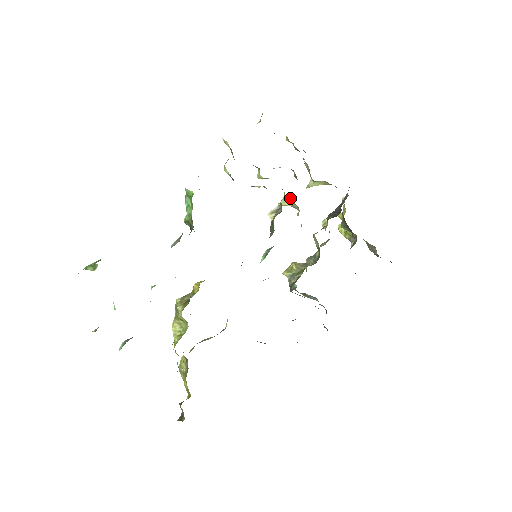
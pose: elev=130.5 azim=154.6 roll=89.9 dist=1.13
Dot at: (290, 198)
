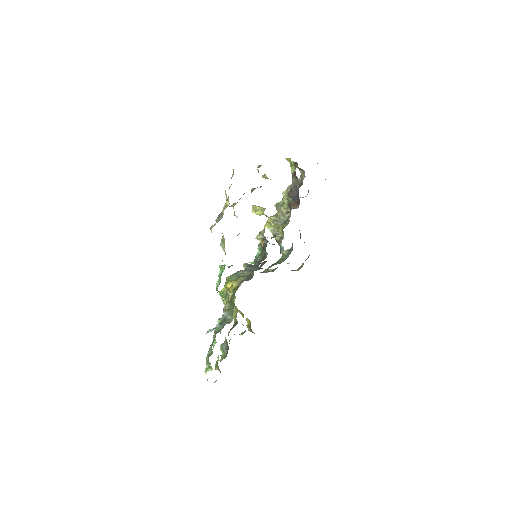
Dot at: (263, 213)
